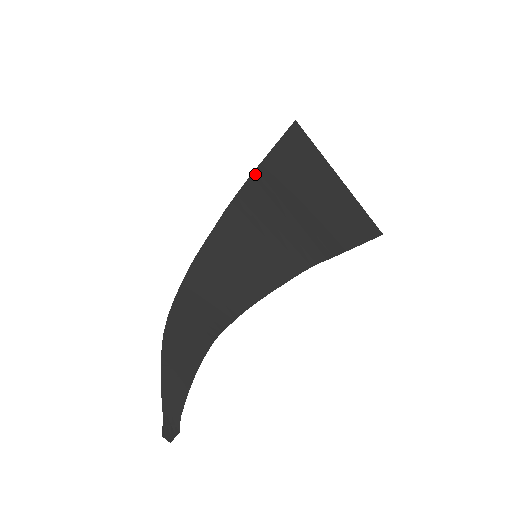
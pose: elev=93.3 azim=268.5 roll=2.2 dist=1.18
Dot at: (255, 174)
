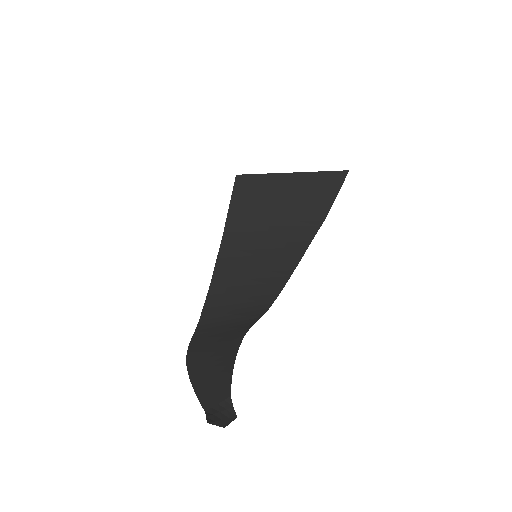
Dot at: (227, 223)
